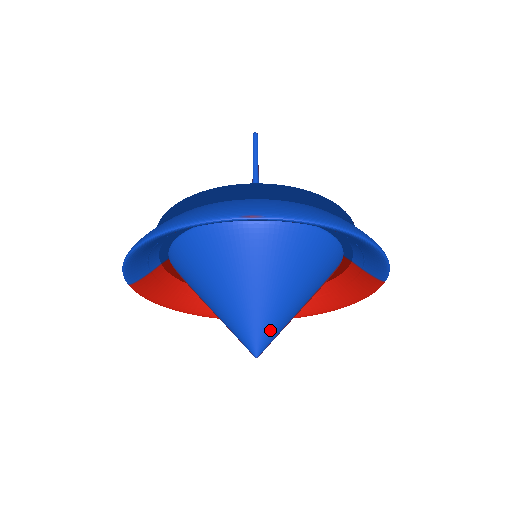
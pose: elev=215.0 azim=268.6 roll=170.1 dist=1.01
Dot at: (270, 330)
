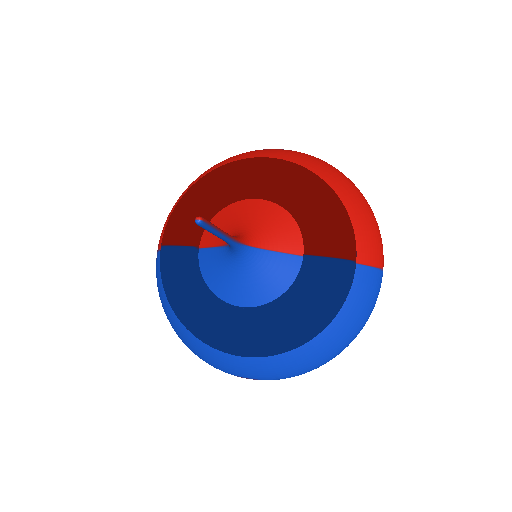
Dot at: occluded
